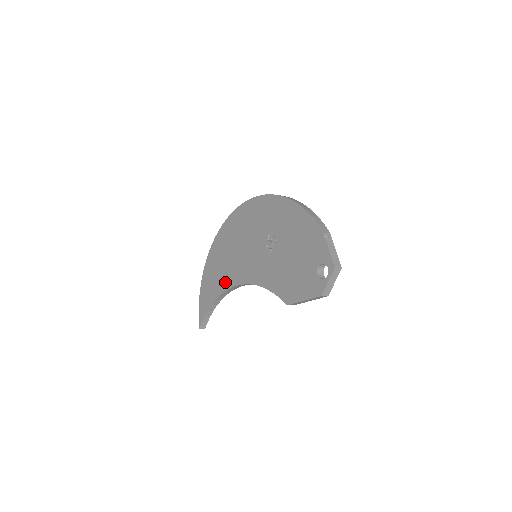
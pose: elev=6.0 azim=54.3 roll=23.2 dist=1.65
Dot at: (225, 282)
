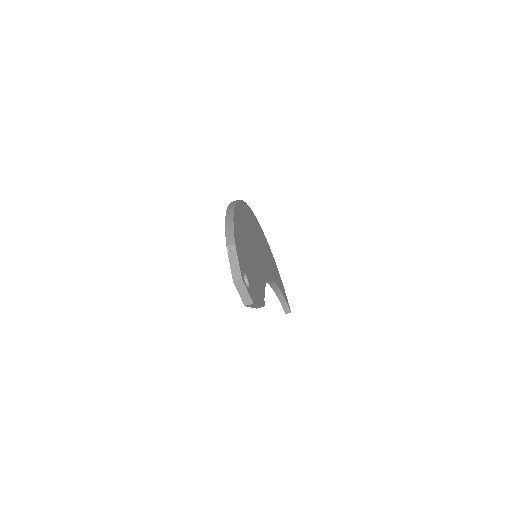
Dot at: occluded
